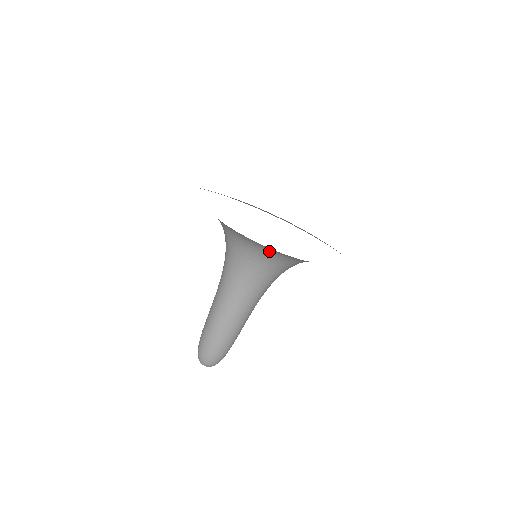
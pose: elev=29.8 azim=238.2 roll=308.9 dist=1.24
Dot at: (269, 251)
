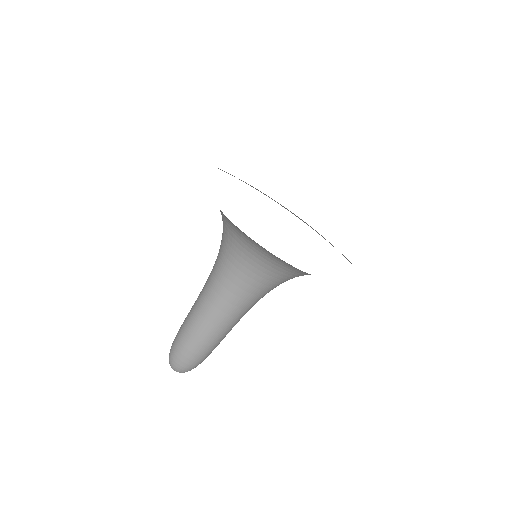
Dot at: (309, 274)
